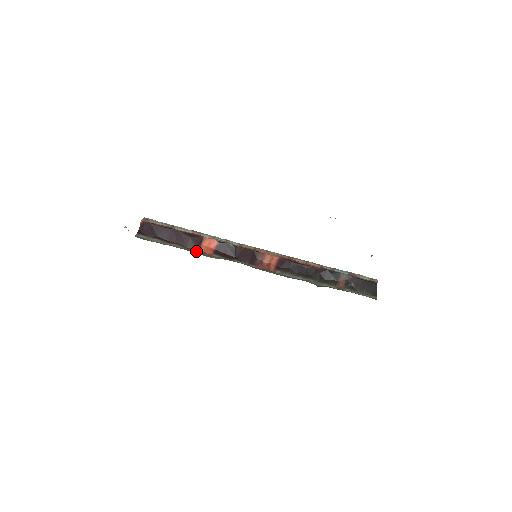
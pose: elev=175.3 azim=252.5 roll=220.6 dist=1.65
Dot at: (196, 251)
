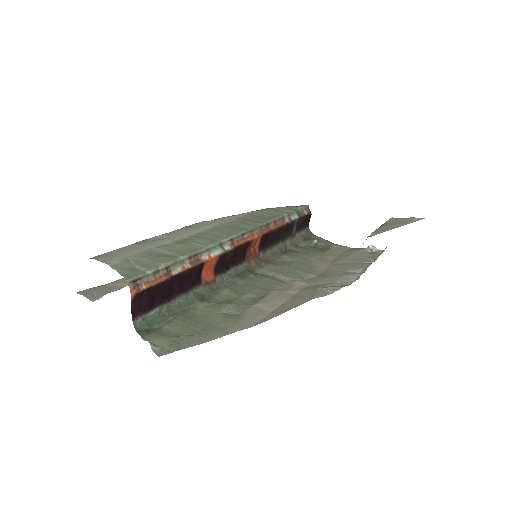
Dot at: (201, 288)
